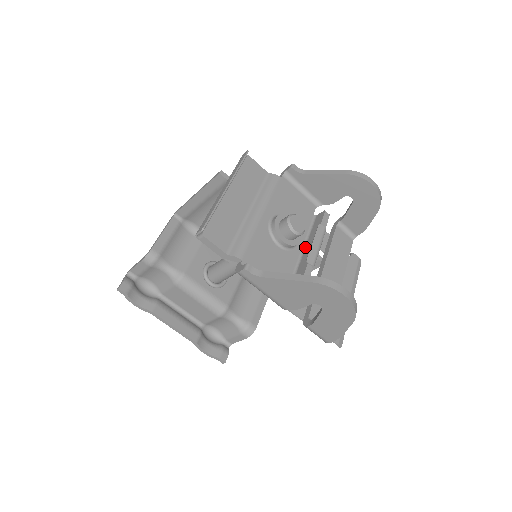
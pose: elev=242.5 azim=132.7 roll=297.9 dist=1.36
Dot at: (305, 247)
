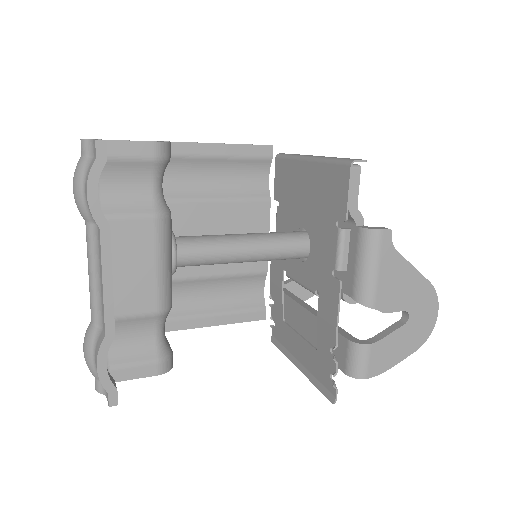
Dot at: occluded
